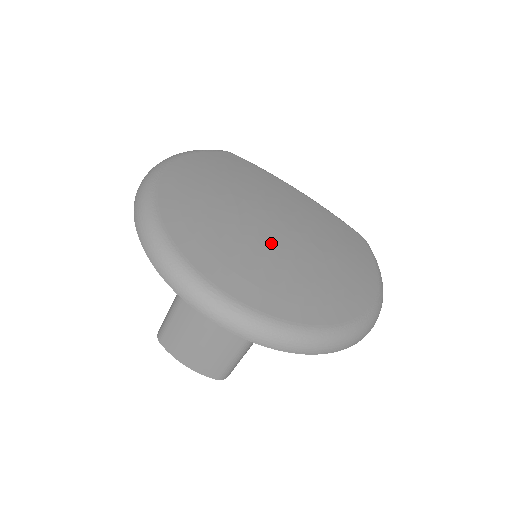
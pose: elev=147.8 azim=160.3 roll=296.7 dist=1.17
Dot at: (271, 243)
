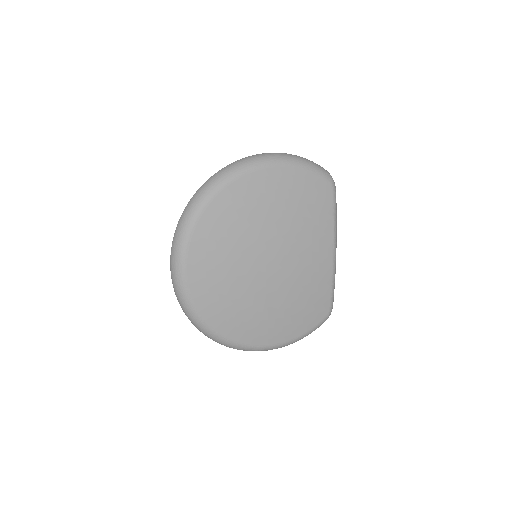
Dot at: (250, 271)
